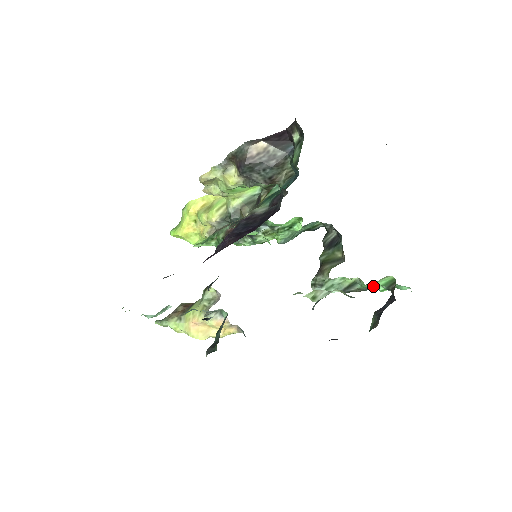
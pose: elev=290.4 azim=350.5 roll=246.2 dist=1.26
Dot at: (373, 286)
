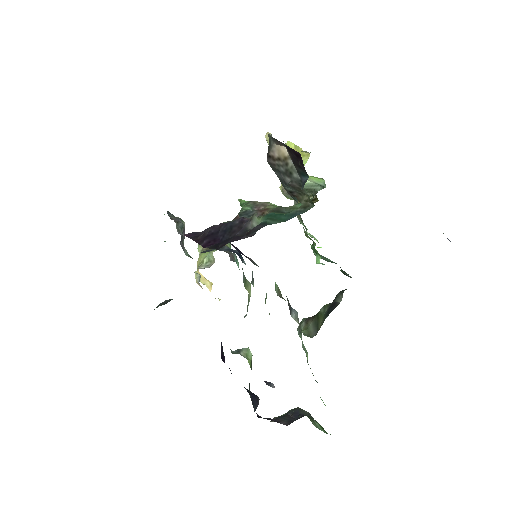
Dot at: occluded
